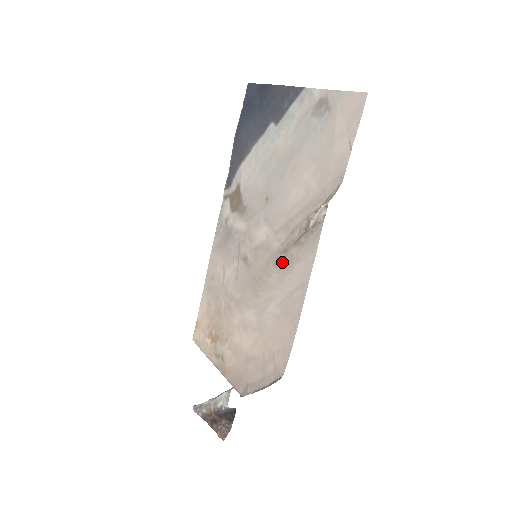
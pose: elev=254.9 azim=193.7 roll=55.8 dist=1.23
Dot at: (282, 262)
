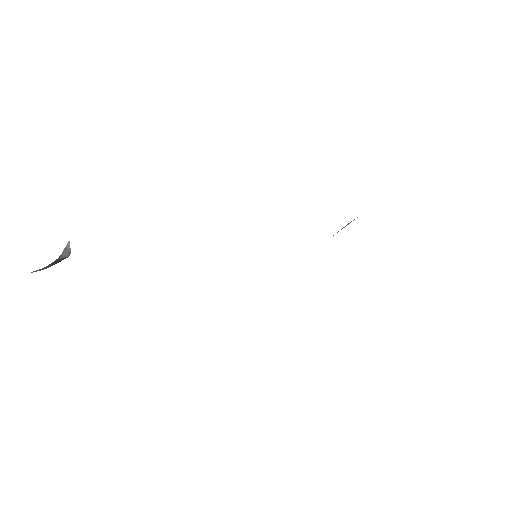
Dot at: occluded
